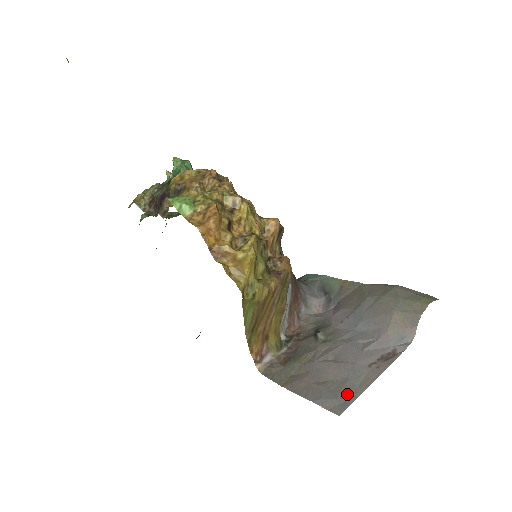
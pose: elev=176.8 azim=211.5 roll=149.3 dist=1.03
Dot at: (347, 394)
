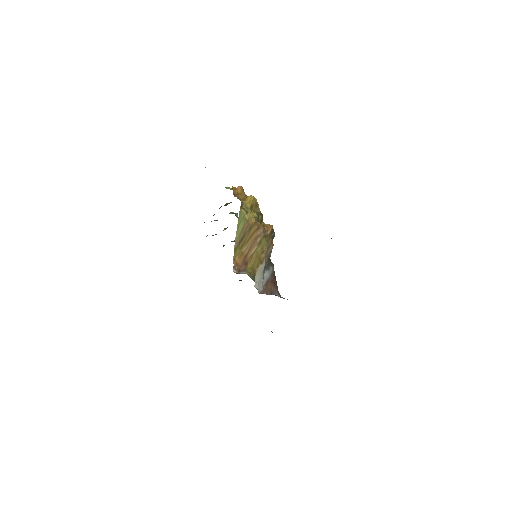
Dot at: occluded
